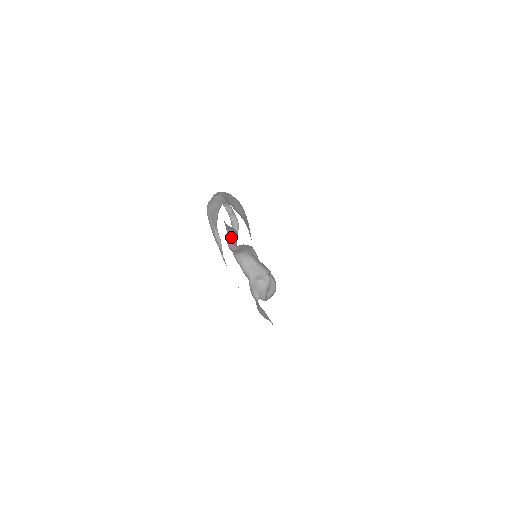
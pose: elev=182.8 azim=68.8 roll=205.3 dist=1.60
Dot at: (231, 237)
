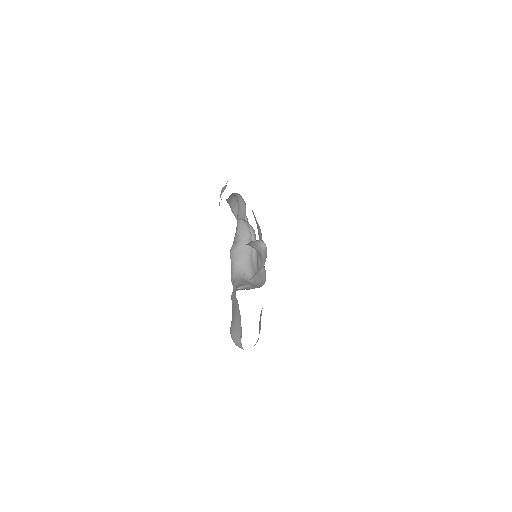
Dot at: occluded
